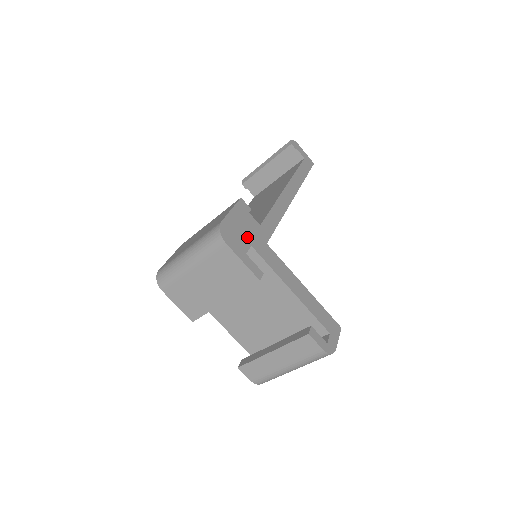
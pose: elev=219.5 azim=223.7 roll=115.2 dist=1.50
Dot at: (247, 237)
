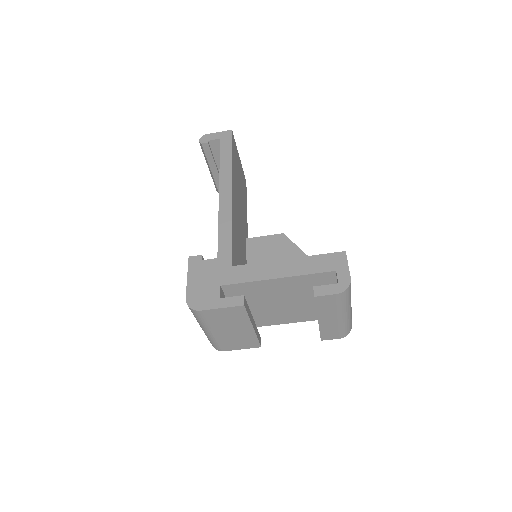
Dot at: (213, 283)
